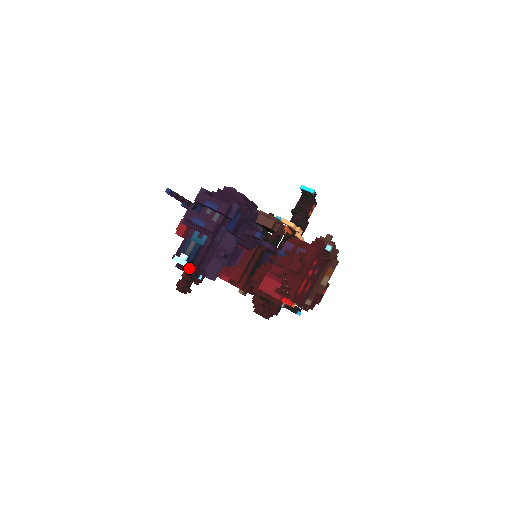
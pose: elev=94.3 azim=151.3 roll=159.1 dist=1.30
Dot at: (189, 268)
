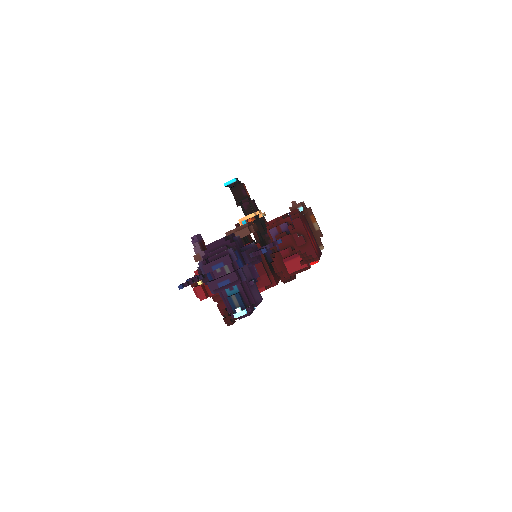
Dot at: (249, 312)
